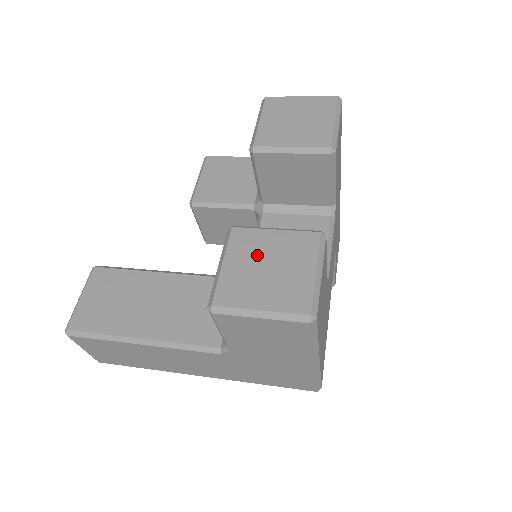
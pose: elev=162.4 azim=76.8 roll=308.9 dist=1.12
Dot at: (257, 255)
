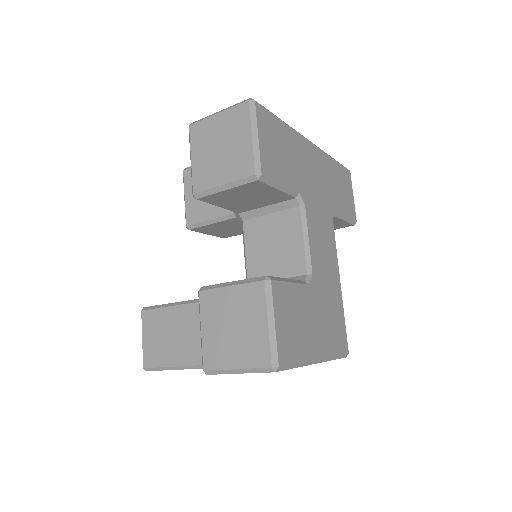
Dot at: (222, 316)
